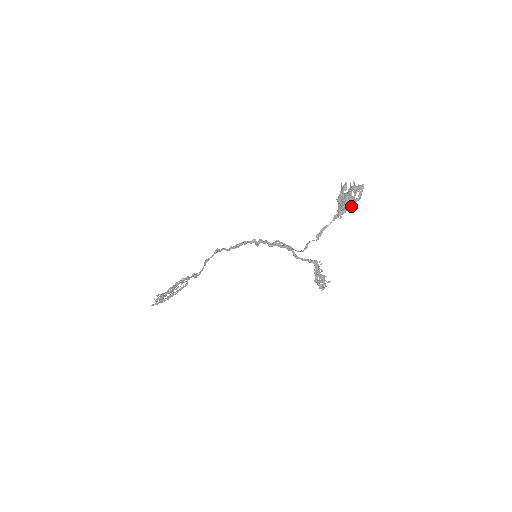
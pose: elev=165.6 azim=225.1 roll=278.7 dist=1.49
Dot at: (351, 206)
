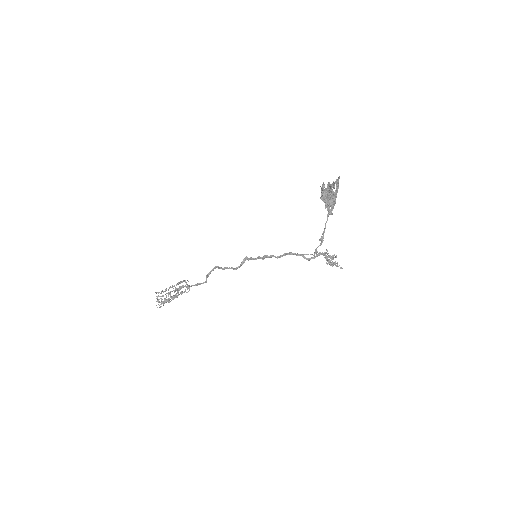
Dot at: occluded
